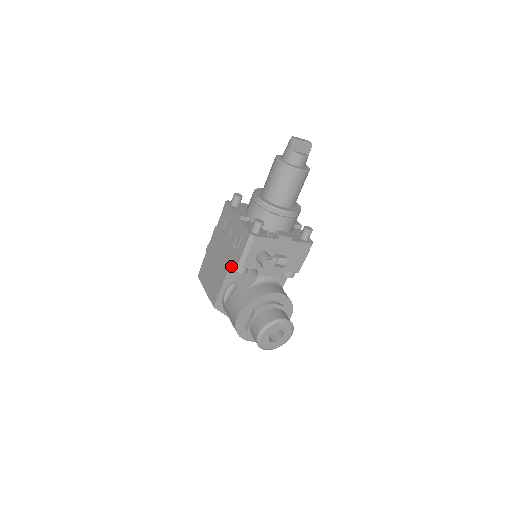
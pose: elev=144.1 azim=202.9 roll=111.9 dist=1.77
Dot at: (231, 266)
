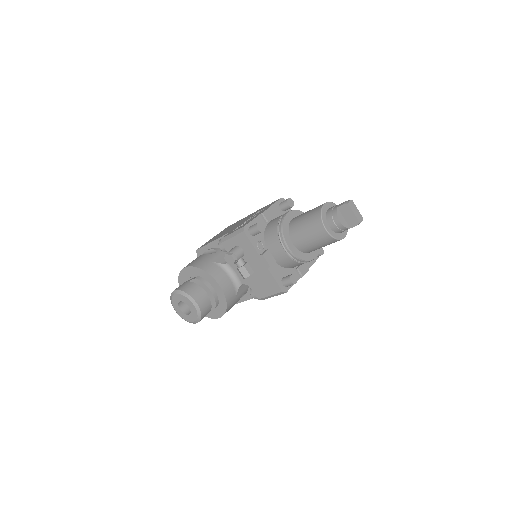
Dot at: occluded
